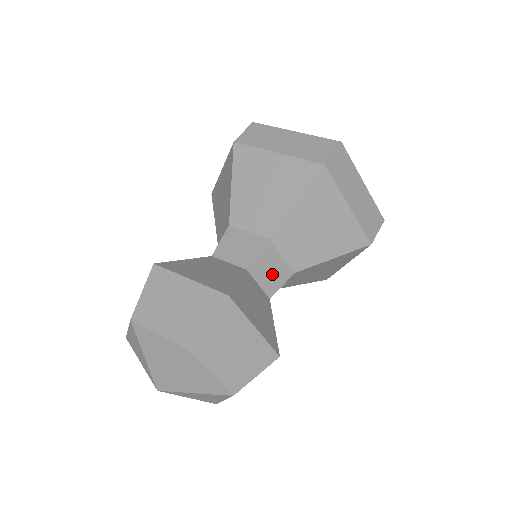
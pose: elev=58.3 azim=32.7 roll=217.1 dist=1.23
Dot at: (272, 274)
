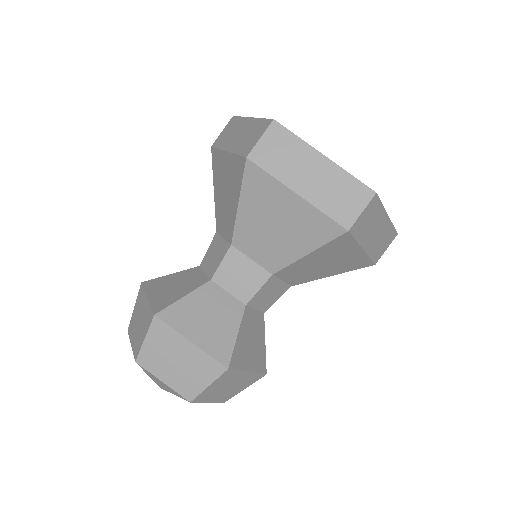
Dot at: (243, 280)
